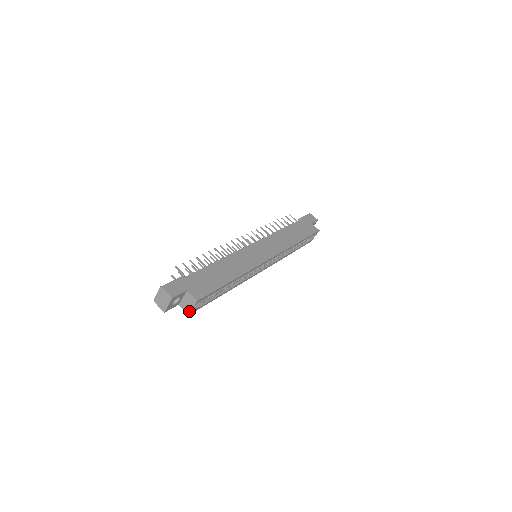
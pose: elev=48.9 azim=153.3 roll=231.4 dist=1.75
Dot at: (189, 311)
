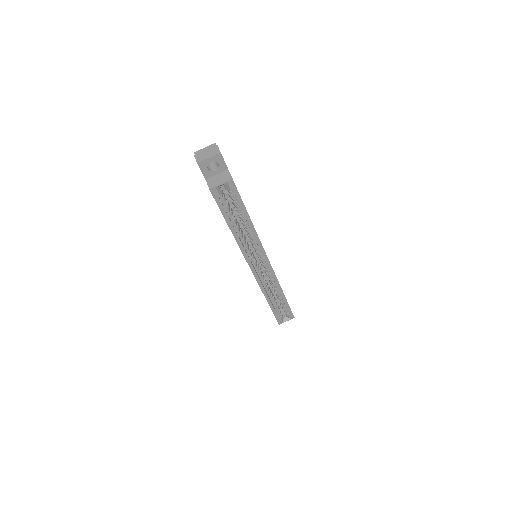
Dot at: (214, 186)
